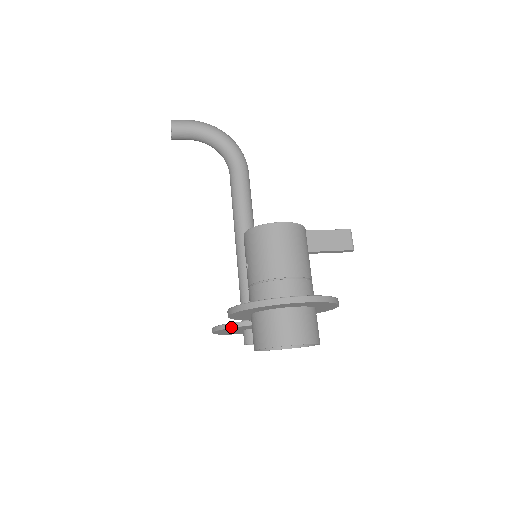
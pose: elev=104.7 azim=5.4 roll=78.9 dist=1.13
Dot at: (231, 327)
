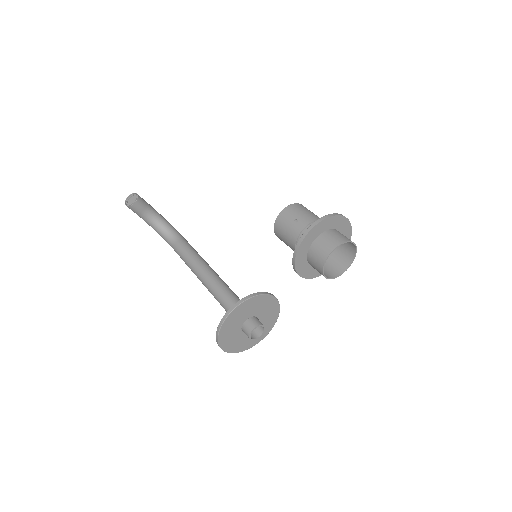
Dot at: (259, 294)
